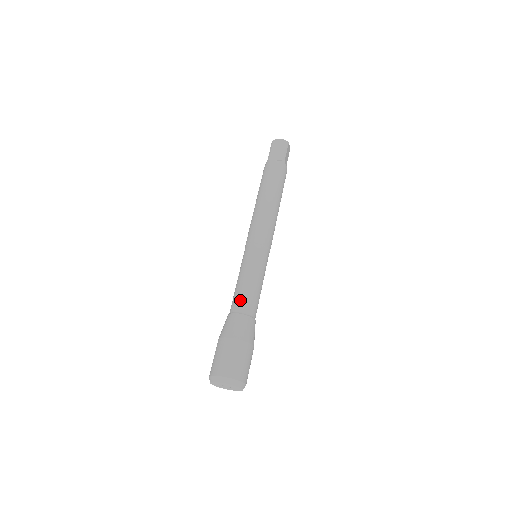
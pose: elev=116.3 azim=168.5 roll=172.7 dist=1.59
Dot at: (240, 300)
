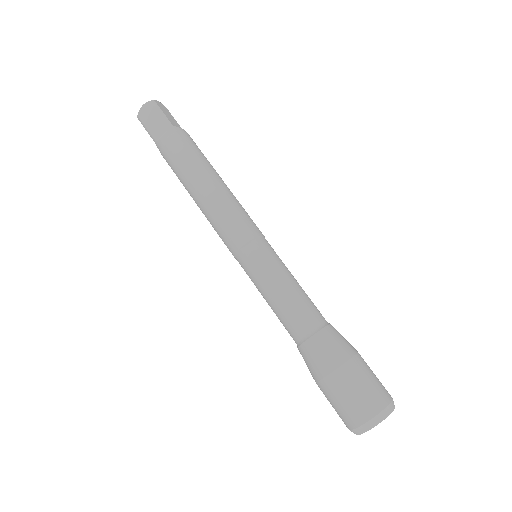
Dot at: (293, 324)
